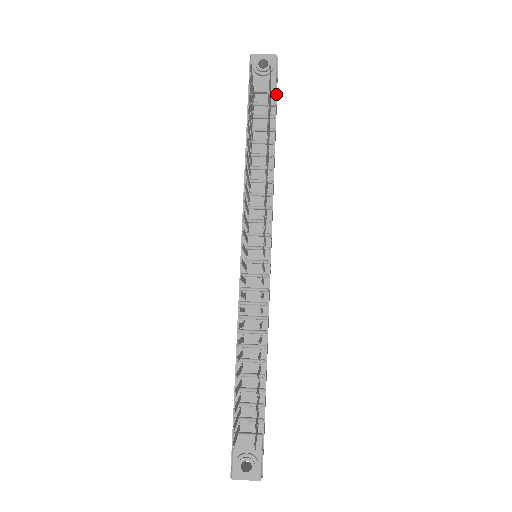
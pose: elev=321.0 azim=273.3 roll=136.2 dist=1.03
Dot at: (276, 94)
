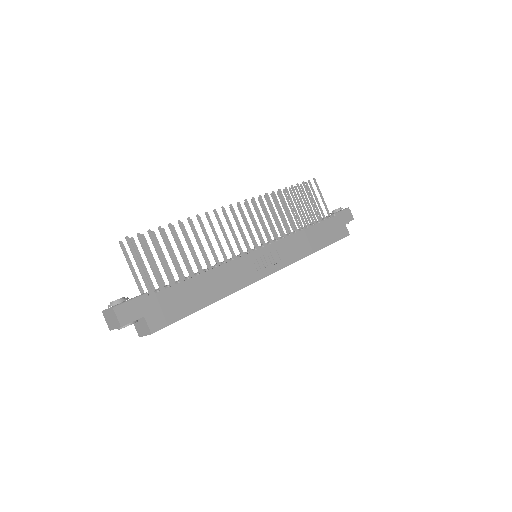
Dot at: (335, 216)
